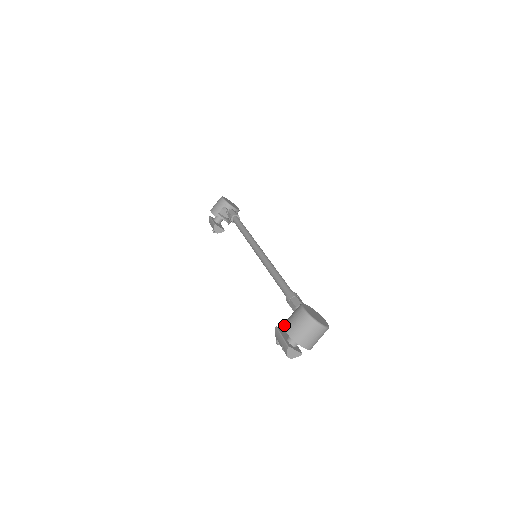
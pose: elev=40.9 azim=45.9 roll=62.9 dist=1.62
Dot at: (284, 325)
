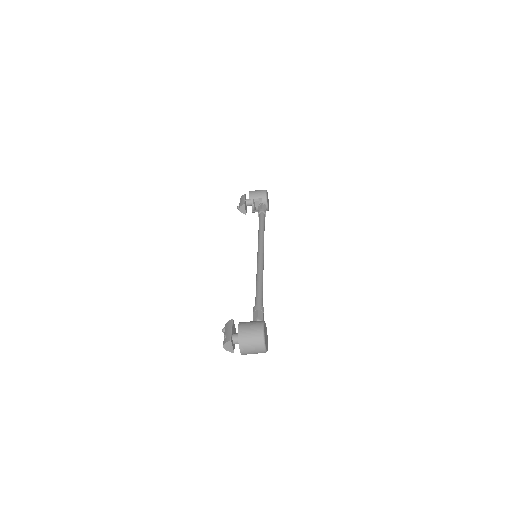
Dot at: (241, 324)
